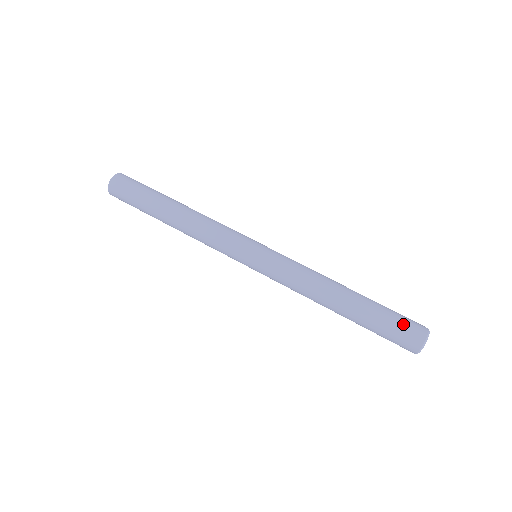
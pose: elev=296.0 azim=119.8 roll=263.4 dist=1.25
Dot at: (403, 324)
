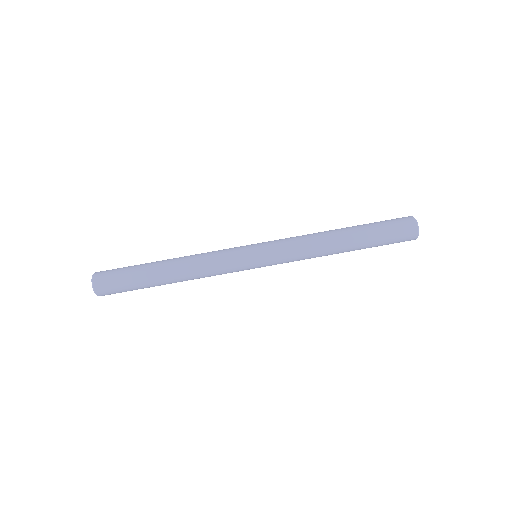
Dot at: (396, 227)
